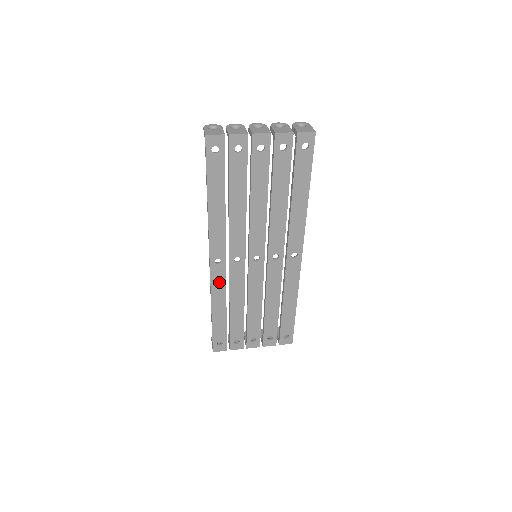
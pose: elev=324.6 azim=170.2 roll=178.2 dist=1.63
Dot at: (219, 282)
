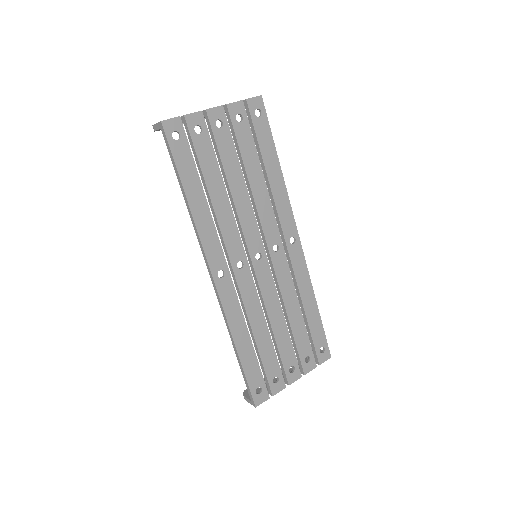
Dot at: (231, 302)
